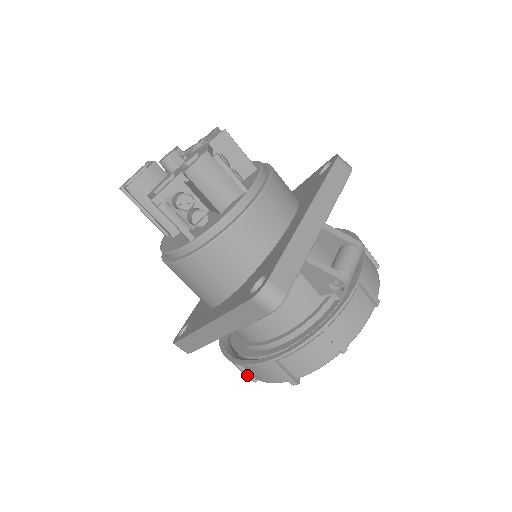
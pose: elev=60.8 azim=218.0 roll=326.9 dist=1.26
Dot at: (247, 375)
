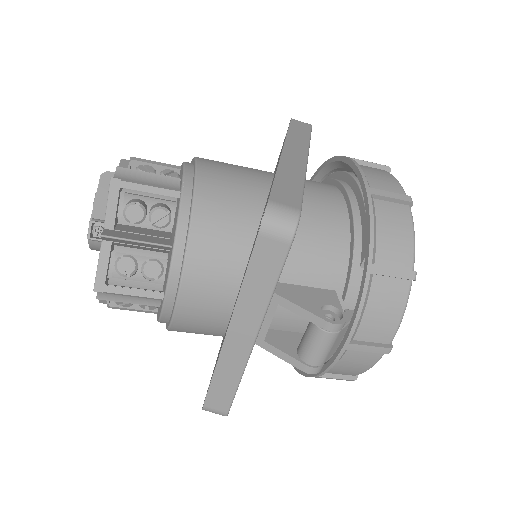
Dot at: occluded
